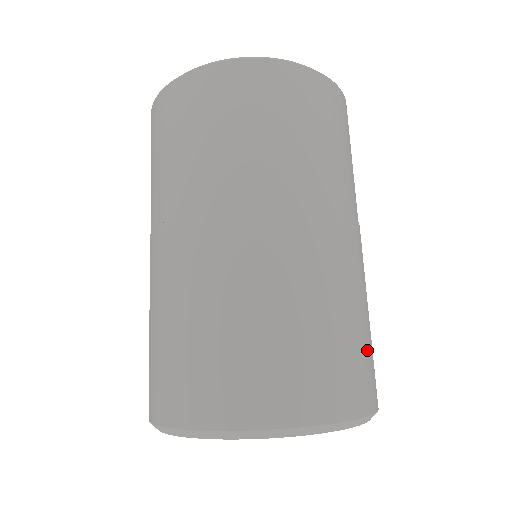
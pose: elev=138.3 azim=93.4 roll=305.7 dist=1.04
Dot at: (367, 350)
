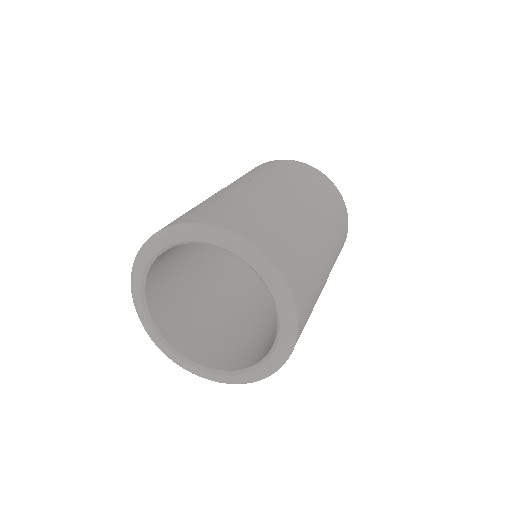
Dot at: (302, 266)
